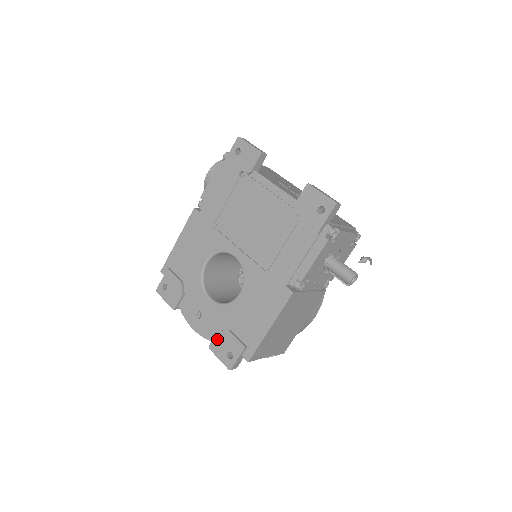
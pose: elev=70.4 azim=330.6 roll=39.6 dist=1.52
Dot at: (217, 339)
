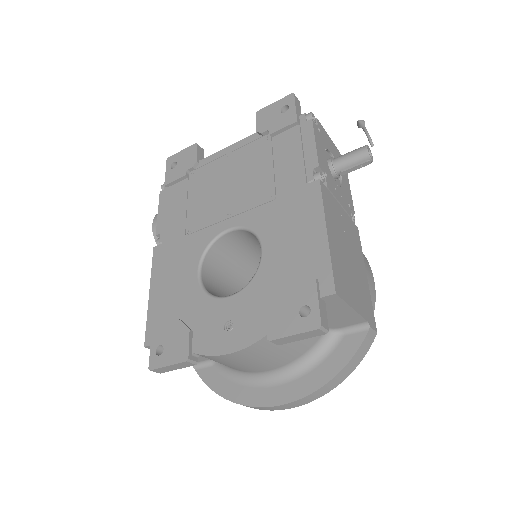
Dot at: (272, 316)
